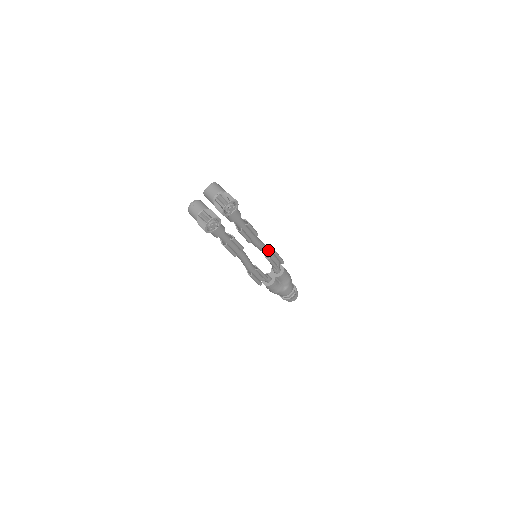
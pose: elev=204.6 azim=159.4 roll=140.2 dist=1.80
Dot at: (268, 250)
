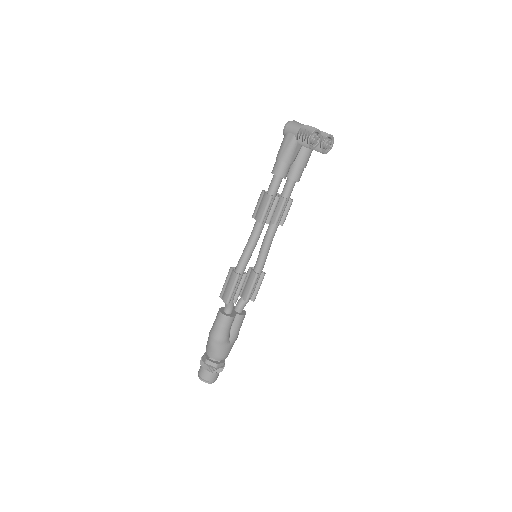
Dot at: occluded
